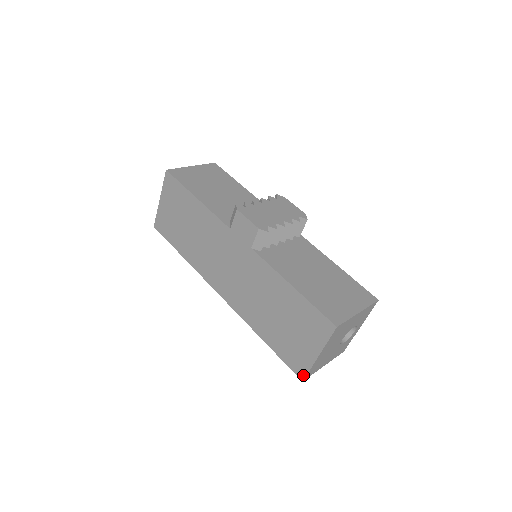
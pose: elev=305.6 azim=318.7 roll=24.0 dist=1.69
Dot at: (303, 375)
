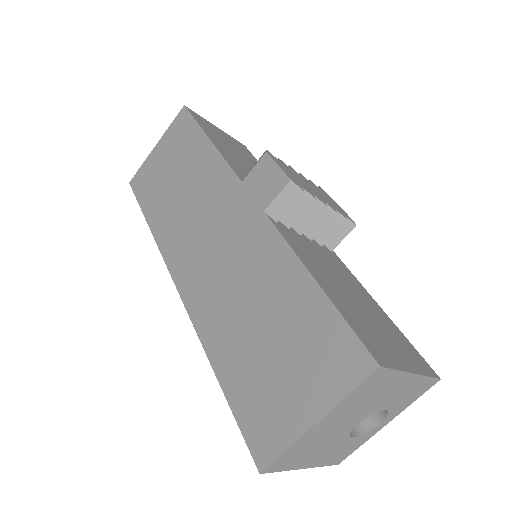
Dot at: (266, 459)
